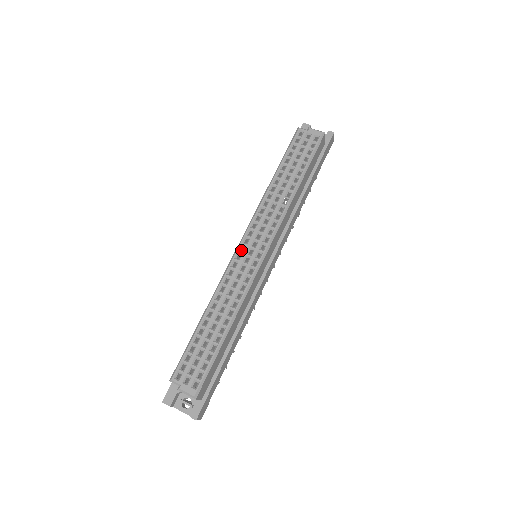
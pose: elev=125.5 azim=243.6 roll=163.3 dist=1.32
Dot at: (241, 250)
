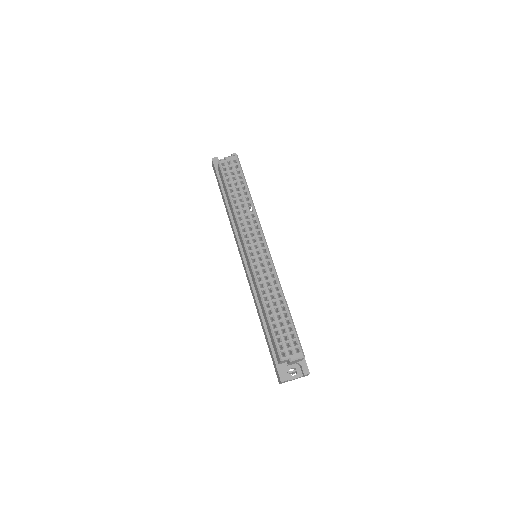
Dot at: (250, 256)
